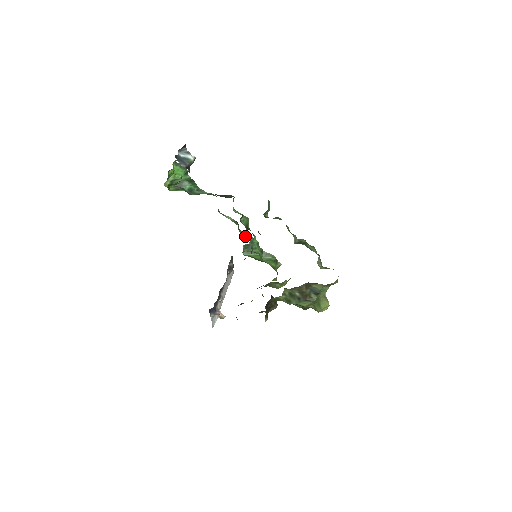
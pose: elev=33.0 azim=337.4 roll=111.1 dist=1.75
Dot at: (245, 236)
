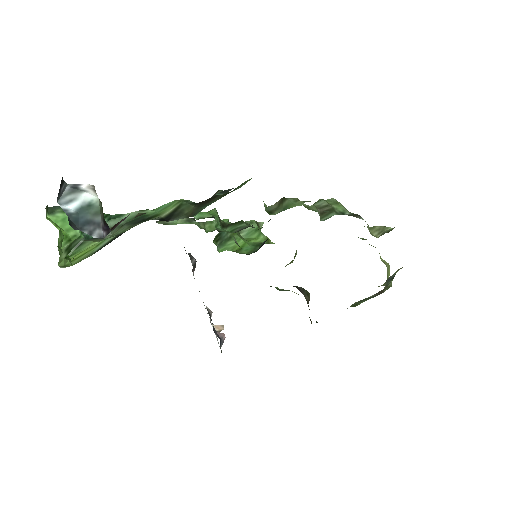
Dot at: (209, 226)
